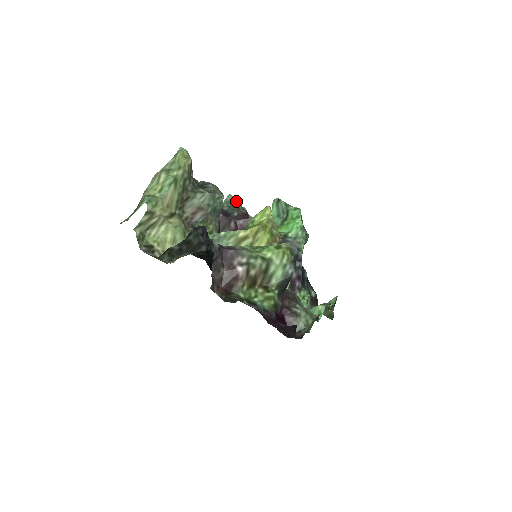
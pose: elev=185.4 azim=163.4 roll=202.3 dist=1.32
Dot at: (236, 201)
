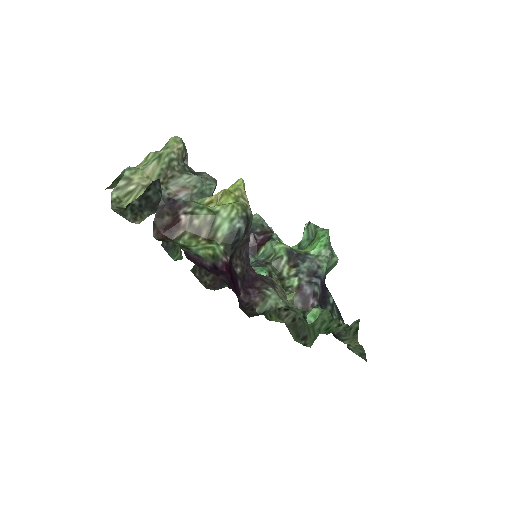
Dot at: (262, 220)
